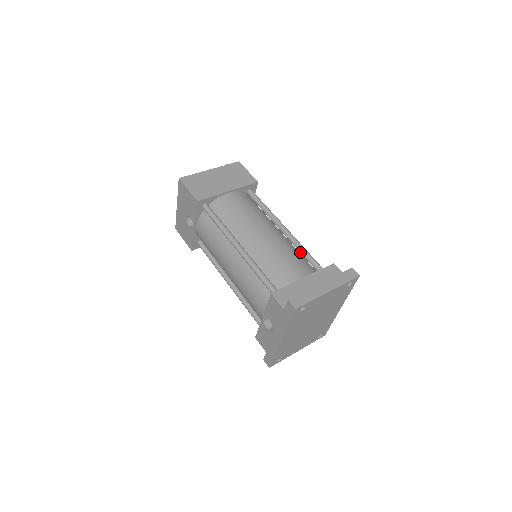
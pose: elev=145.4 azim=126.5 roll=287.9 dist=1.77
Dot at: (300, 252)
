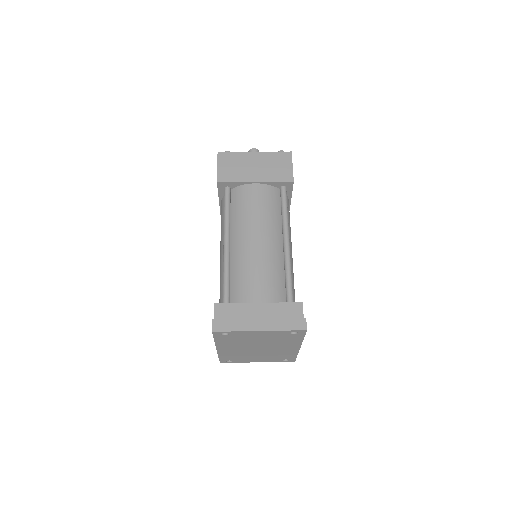
Dot at: (284, 274)
